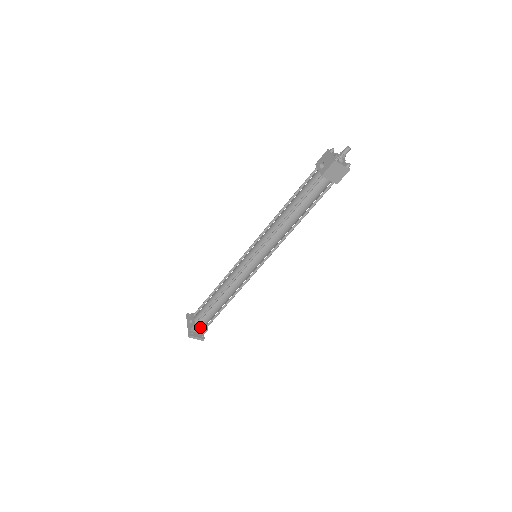
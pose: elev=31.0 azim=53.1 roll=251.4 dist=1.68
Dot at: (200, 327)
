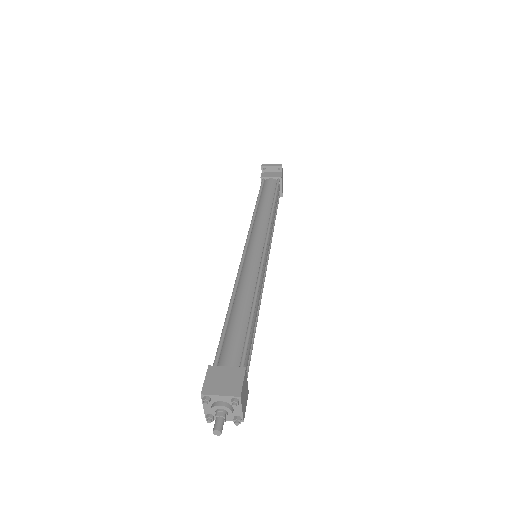
Dot at: occluded
